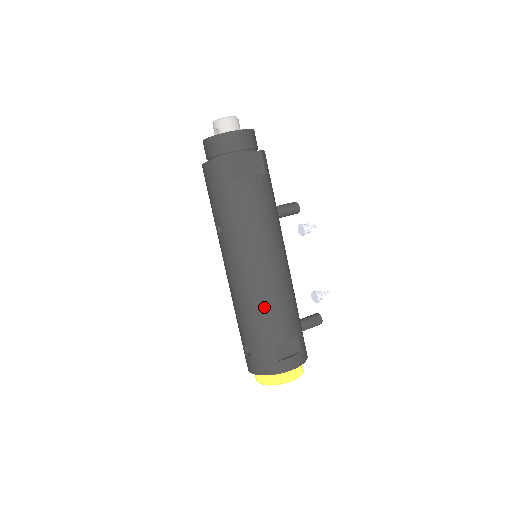
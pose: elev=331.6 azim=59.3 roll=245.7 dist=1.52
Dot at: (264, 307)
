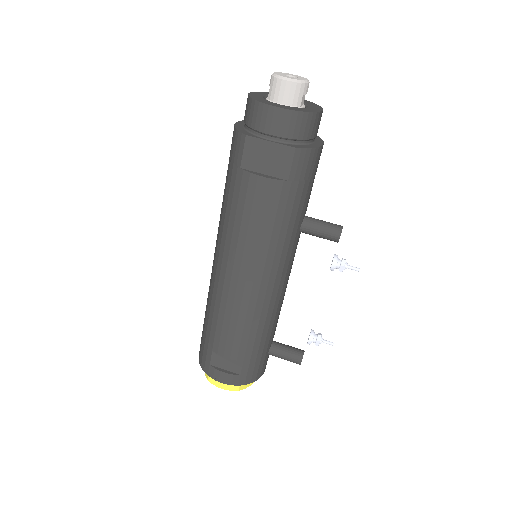
Dot at: (217, 313)
